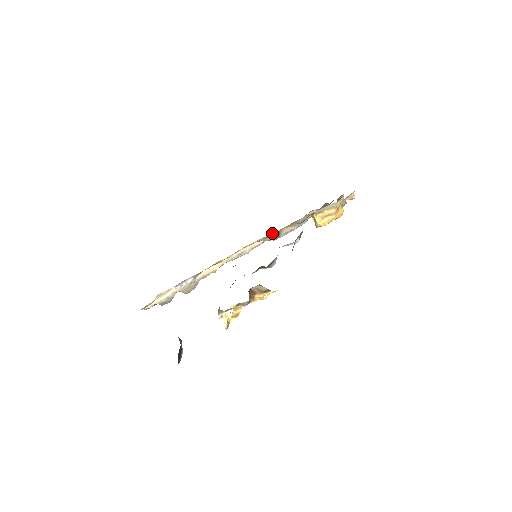
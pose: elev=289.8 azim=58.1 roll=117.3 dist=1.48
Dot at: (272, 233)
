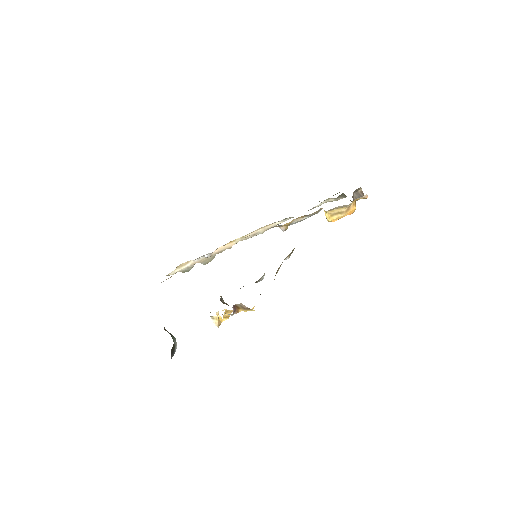
Dot at: (285, 218)
